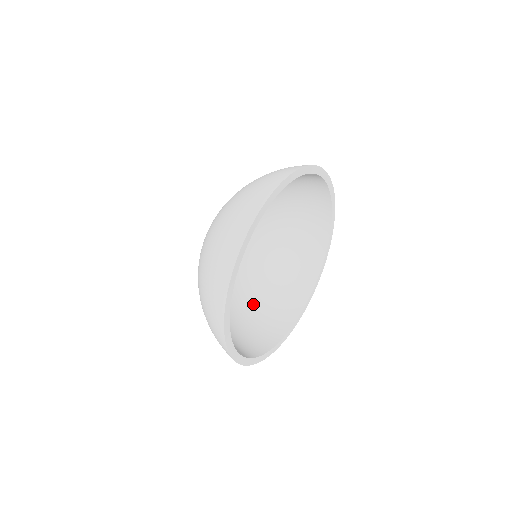
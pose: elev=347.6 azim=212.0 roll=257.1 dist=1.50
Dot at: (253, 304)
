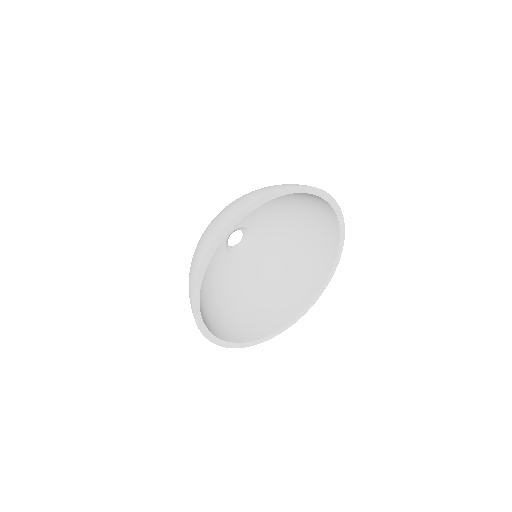
Dot at: (276, 282)
